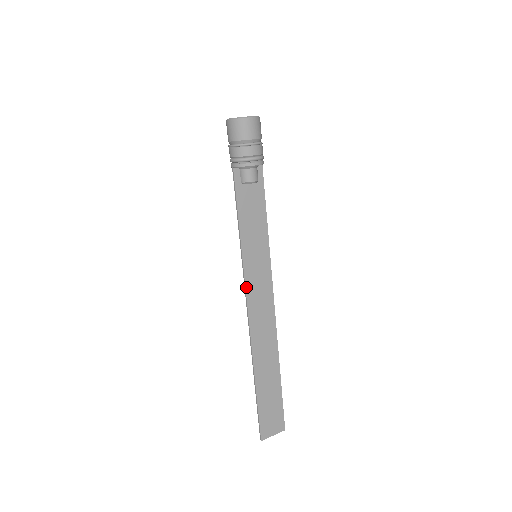
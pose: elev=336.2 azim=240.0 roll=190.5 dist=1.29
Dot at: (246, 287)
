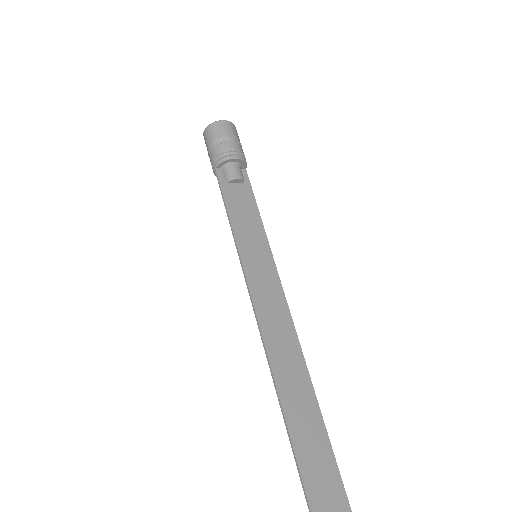
Dot at: (250, 289)
